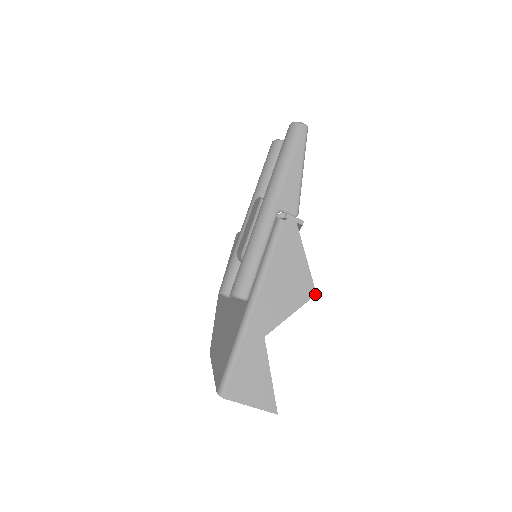
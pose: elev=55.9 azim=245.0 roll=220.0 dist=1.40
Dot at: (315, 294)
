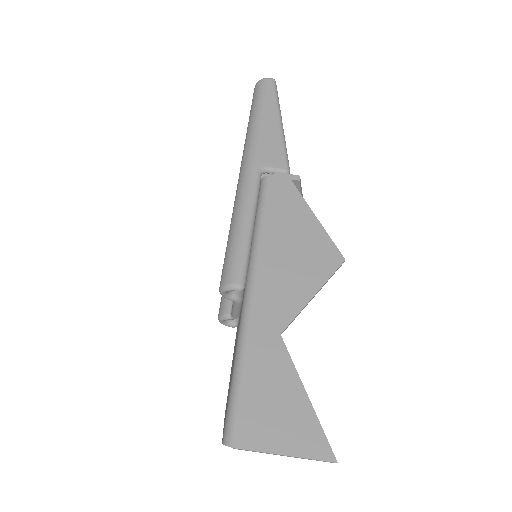
Dot at: (343, 260)
